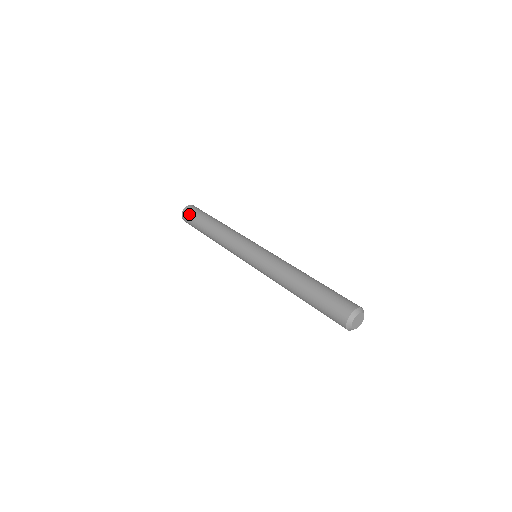
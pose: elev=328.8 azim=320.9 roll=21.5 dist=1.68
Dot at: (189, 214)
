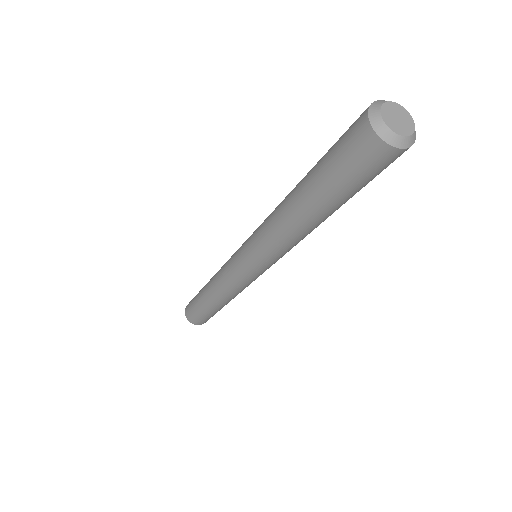
Dot at: (191, 300)
